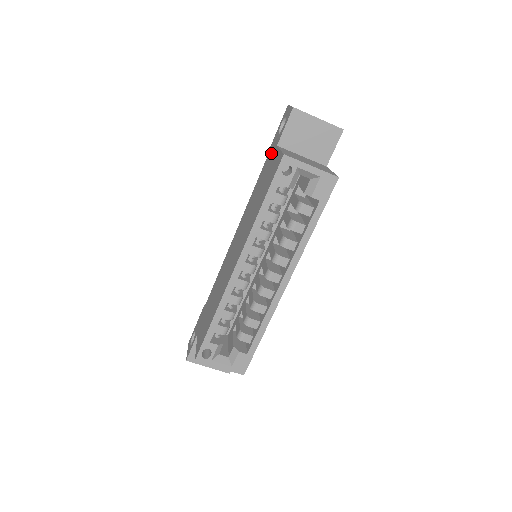
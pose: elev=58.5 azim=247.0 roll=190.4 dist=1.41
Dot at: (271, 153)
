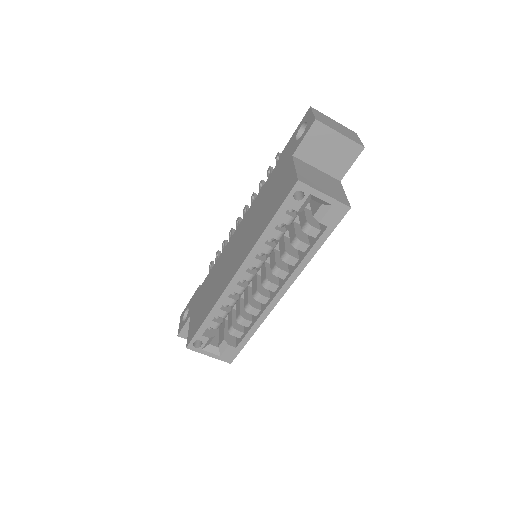
Dot at: (285, 159)
